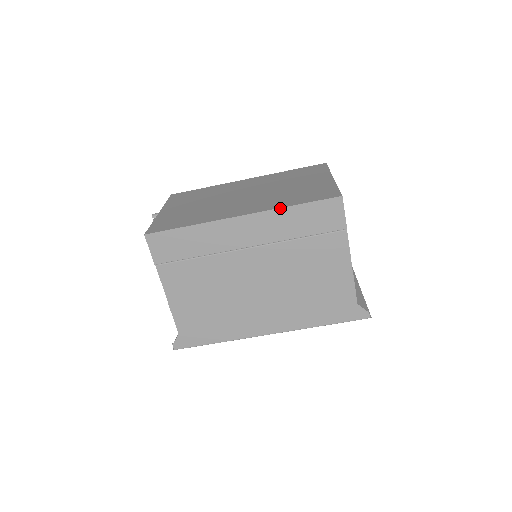
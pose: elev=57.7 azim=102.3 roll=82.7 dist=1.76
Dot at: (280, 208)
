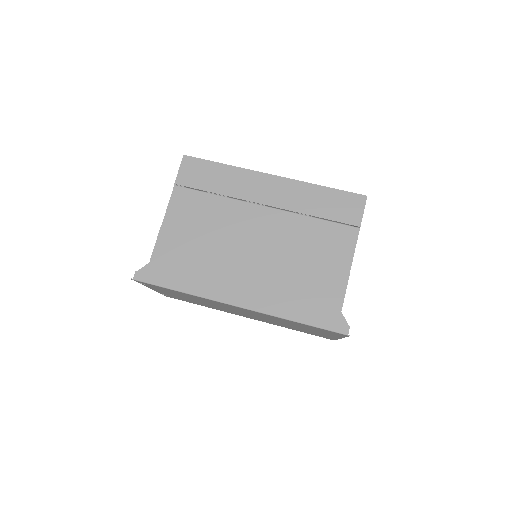
Dot at: (310, 183)
